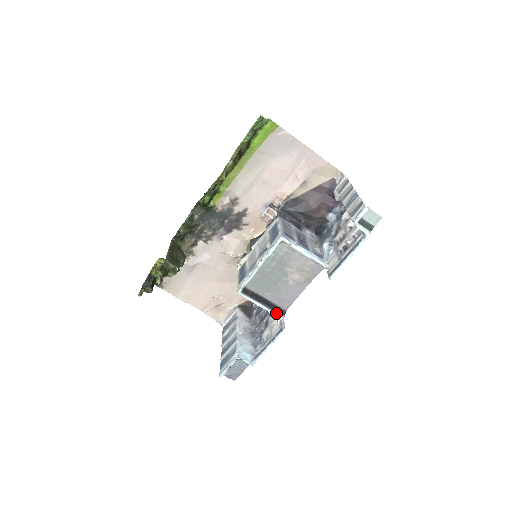
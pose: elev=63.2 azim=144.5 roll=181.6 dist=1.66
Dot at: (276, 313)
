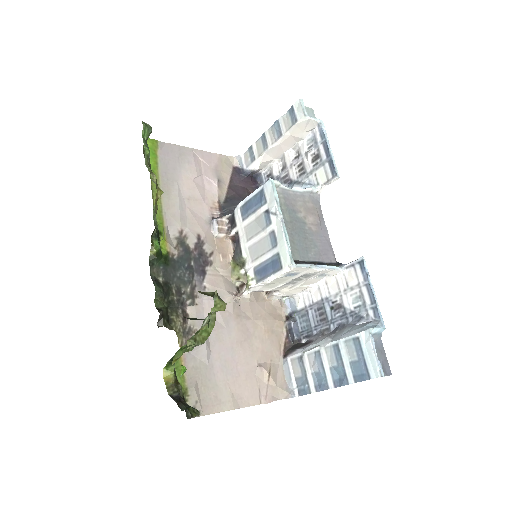
Dot at: (336, 266)
